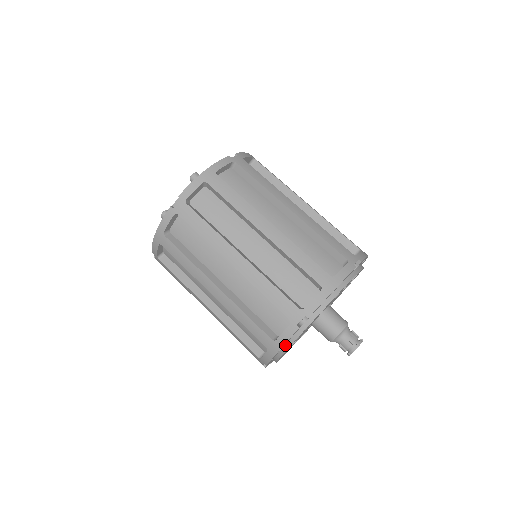
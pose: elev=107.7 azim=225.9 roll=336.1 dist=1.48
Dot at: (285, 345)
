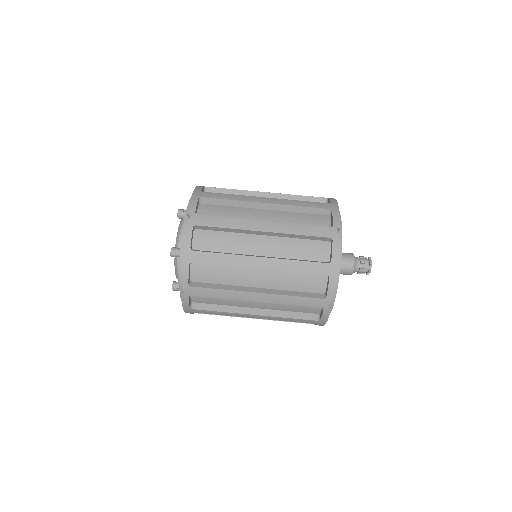
Dot at: occluded
